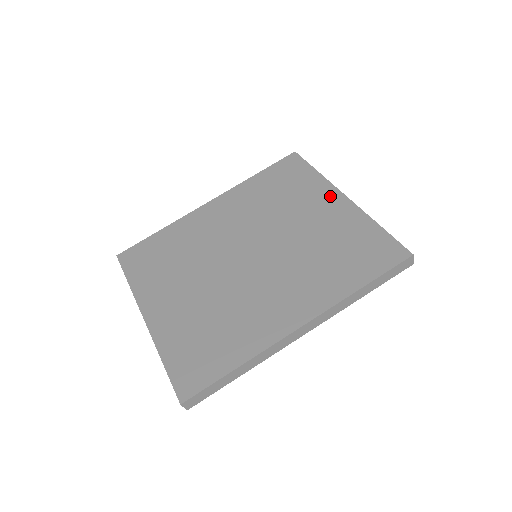
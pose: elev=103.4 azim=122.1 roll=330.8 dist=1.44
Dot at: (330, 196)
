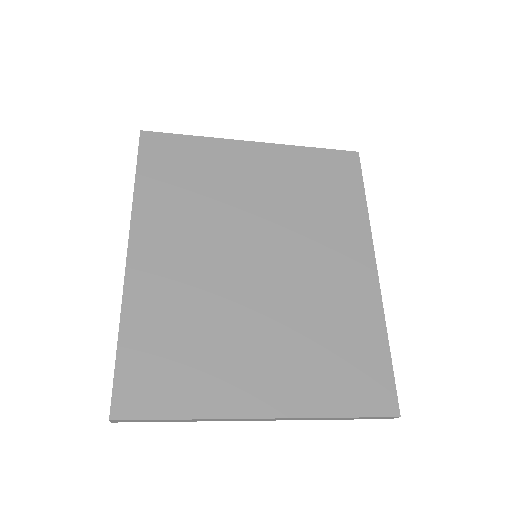
Dot at: (243, 151)
